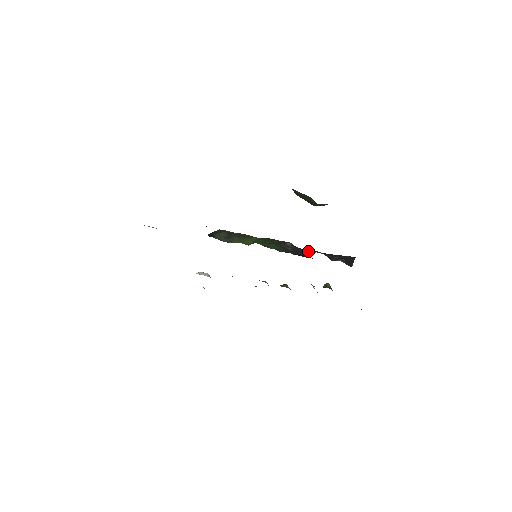
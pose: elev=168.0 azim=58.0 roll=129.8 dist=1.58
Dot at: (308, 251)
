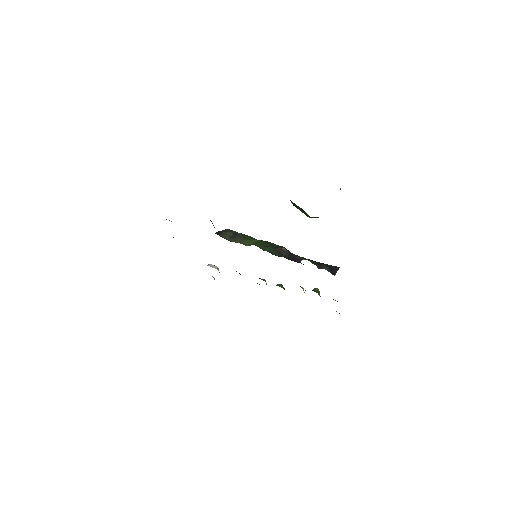
Dot at: (297, 257)
